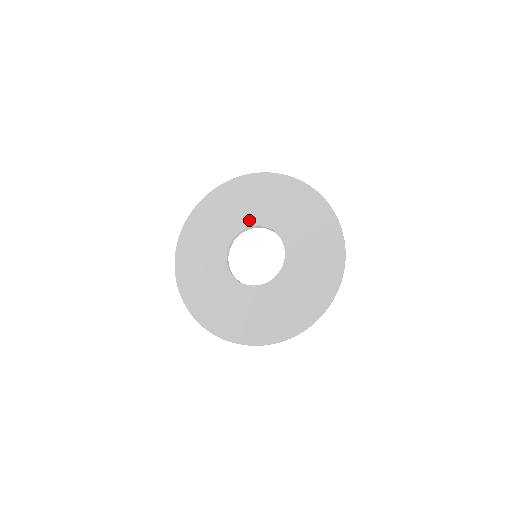
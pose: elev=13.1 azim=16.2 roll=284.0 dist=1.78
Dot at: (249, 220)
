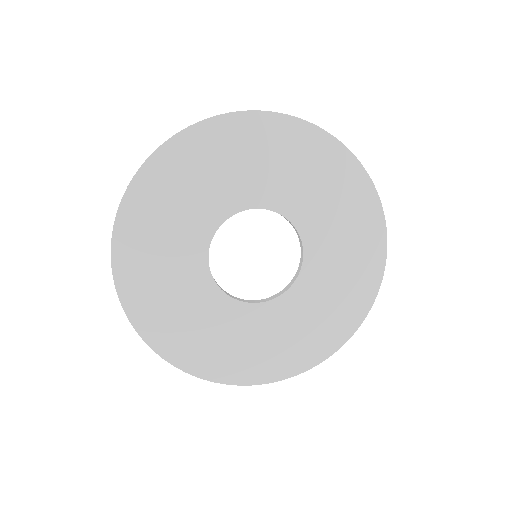
Dot at: (297, 211)
